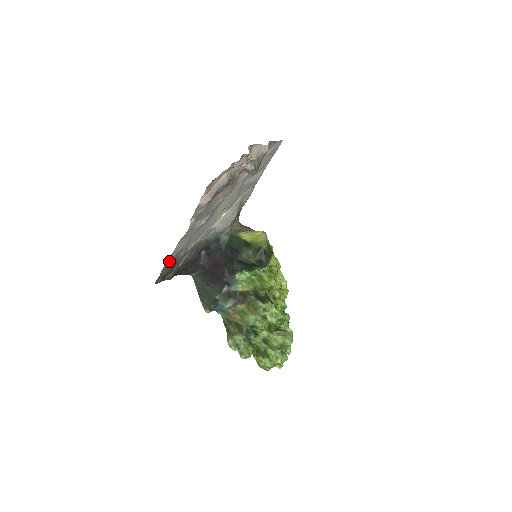
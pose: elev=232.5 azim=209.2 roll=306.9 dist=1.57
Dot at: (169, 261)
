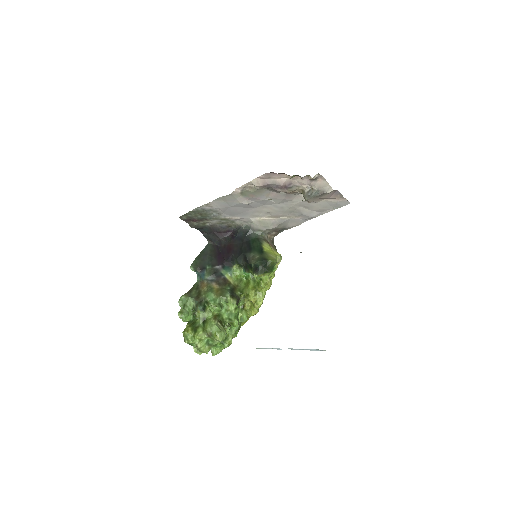
Dot at: (201, 209)
